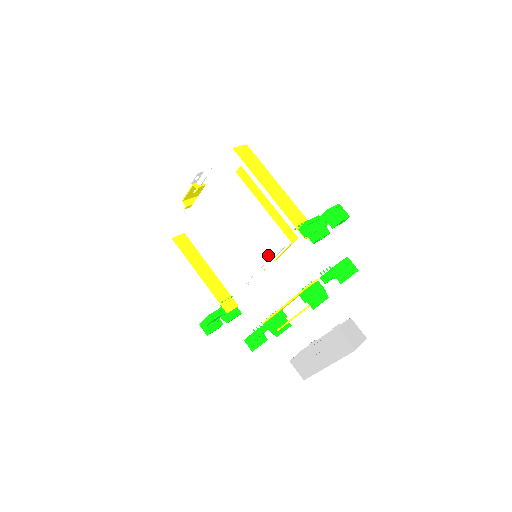
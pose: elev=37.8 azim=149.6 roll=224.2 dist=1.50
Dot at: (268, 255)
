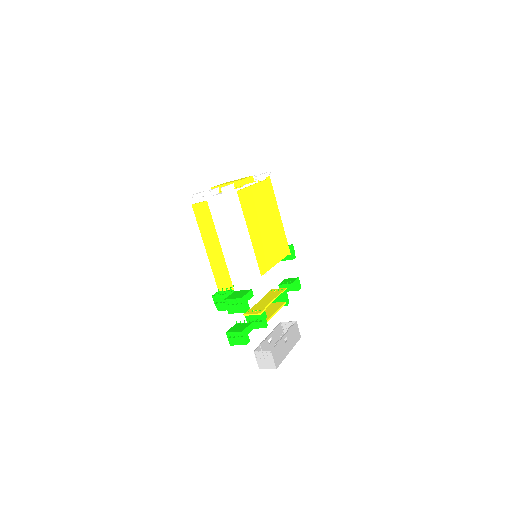
Dot at: occluded
